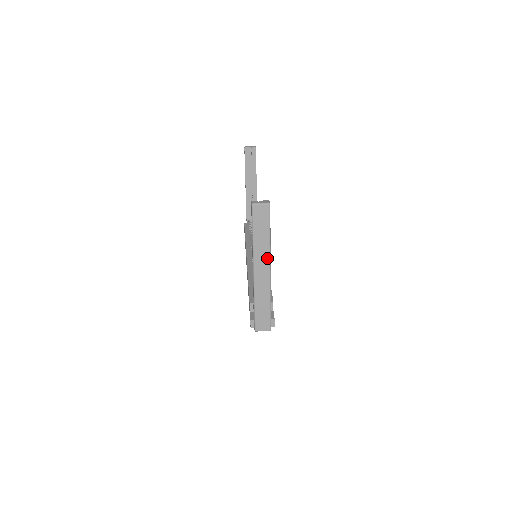
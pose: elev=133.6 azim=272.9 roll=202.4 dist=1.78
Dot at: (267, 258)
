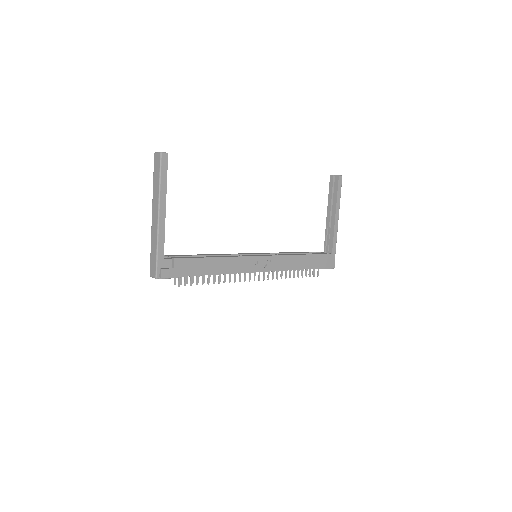
Dot at: (157, 203)
